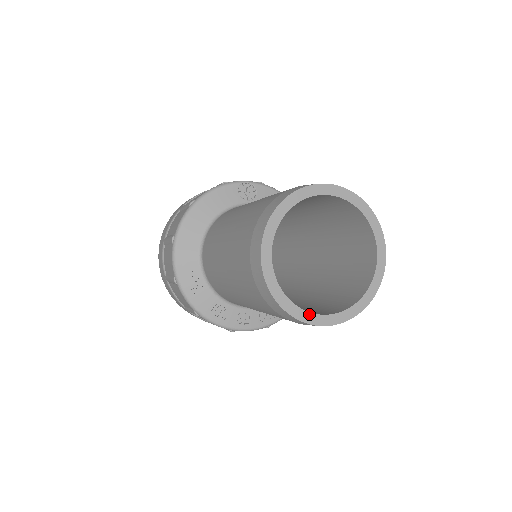
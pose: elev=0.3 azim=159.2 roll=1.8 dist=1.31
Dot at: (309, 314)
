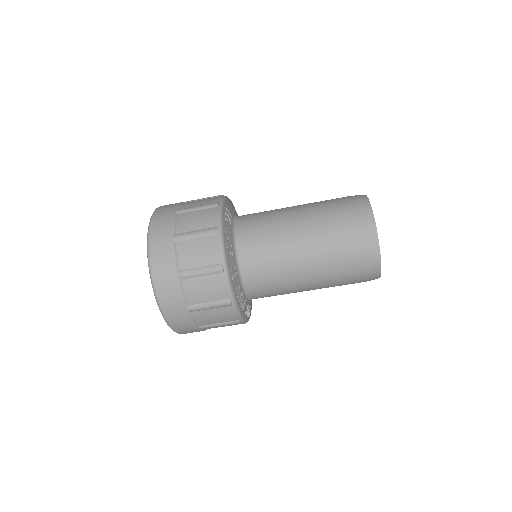
Dot at: (377, 234)
